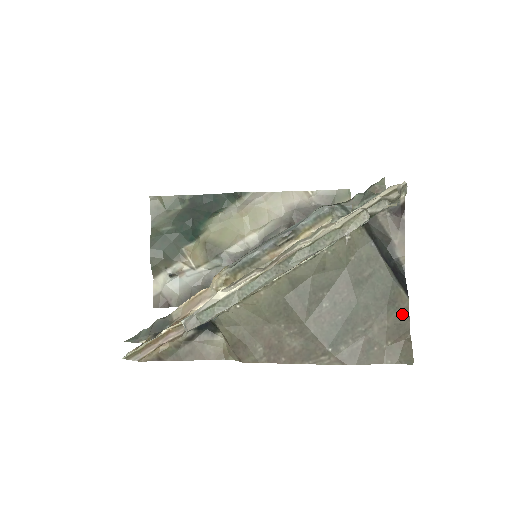
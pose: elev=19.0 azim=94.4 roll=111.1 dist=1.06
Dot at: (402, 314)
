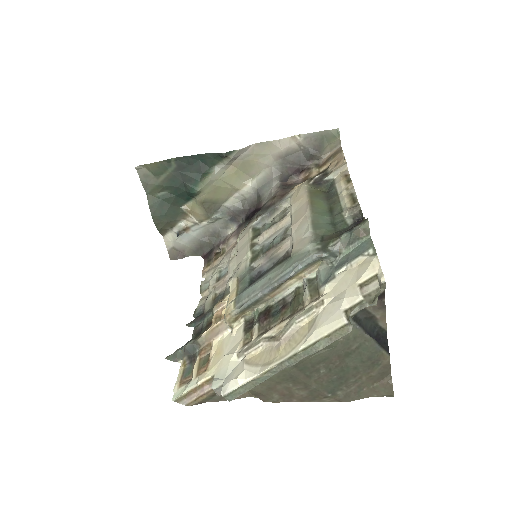
Dot at: (385, 366)
